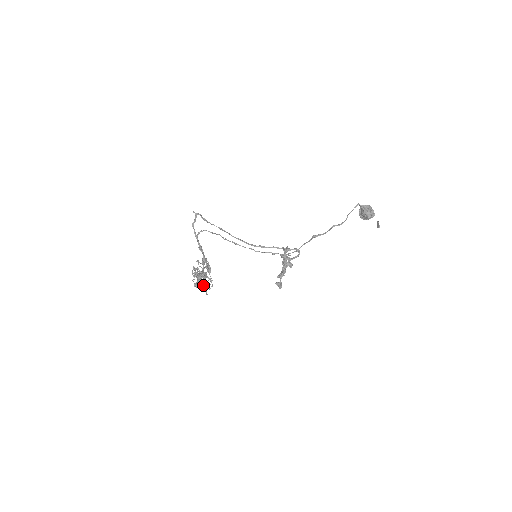
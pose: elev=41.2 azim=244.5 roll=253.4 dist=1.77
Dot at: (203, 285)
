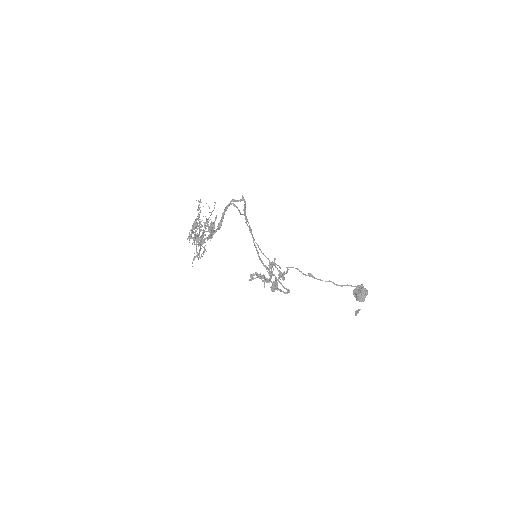
Dot at: occluded
